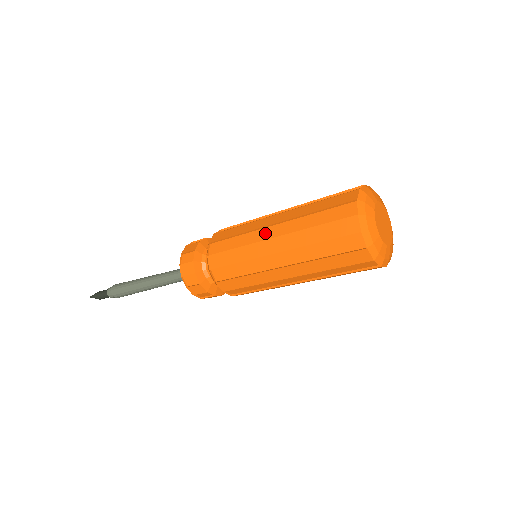
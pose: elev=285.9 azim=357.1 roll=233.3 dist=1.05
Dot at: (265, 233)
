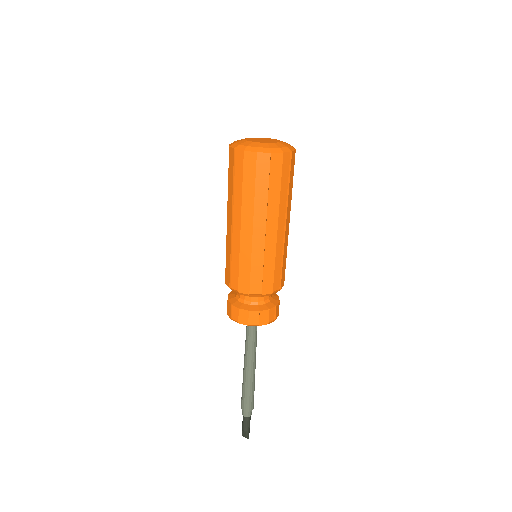
Dot at: occluded
